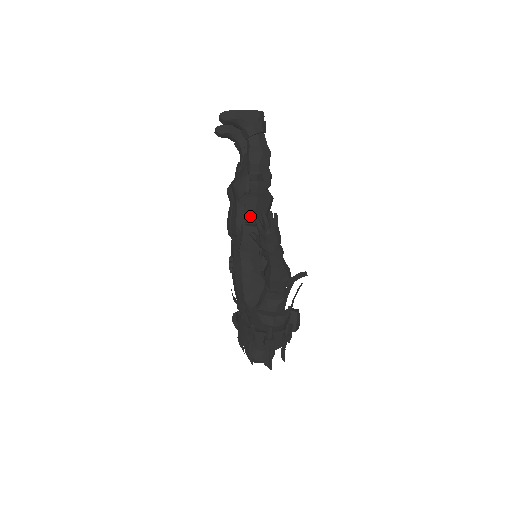
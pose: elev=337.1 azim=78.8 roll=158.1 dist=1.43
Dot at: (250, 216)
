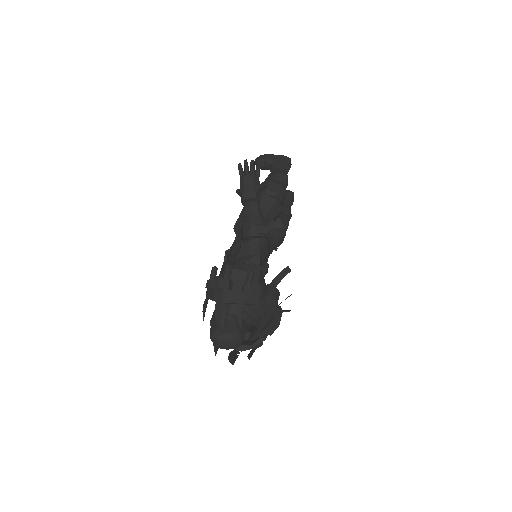
Dot at: occluded
